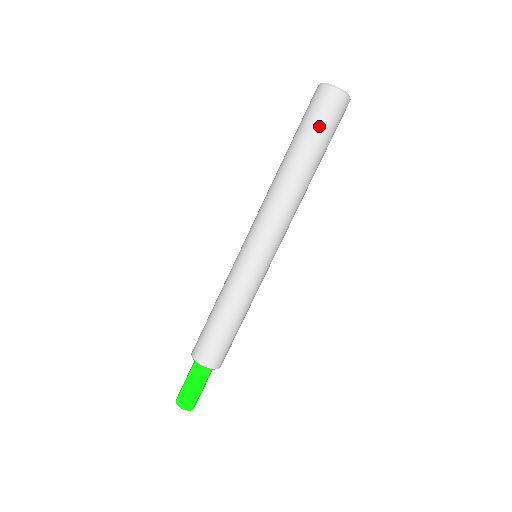
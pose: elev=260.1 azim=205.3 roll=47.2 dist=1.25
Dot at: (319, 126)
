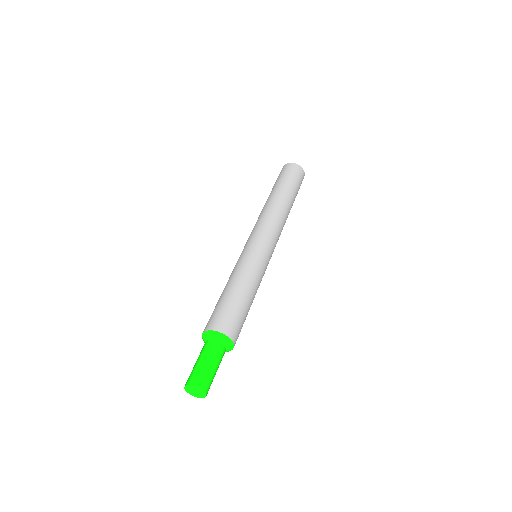
Dot at: (295, 182)
